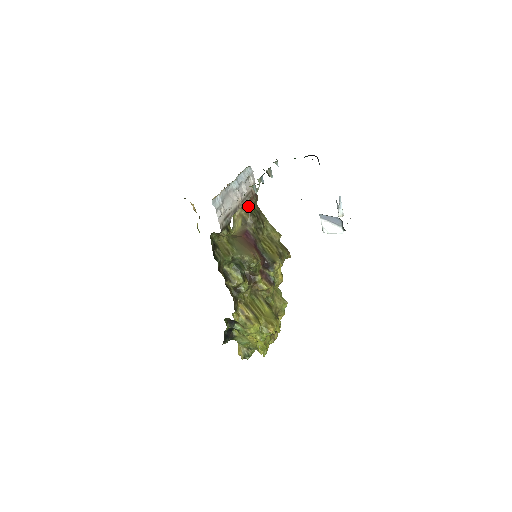
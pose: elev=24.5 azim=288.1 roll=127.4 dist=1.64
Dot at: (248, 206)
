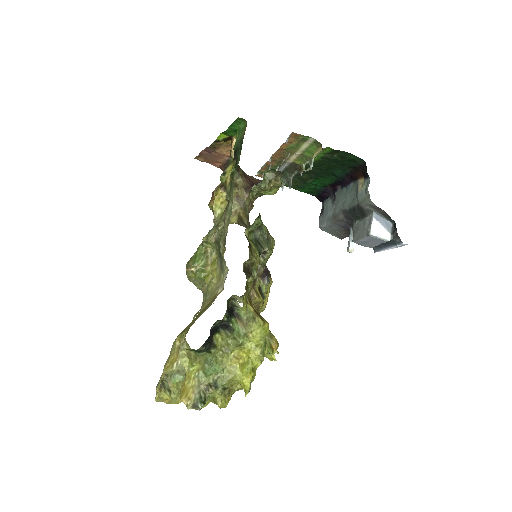
Dot at: (247, 208)
